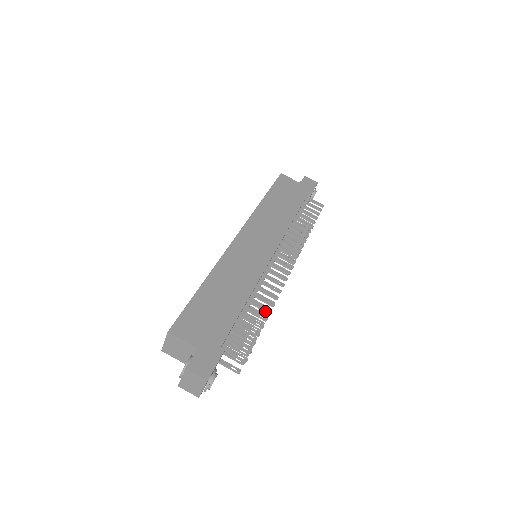
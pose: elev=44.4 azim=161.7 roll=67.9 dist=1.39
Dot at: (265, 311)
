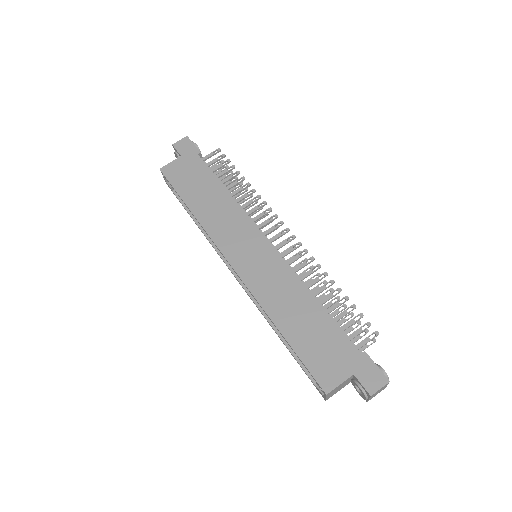
Dot at: occluded
